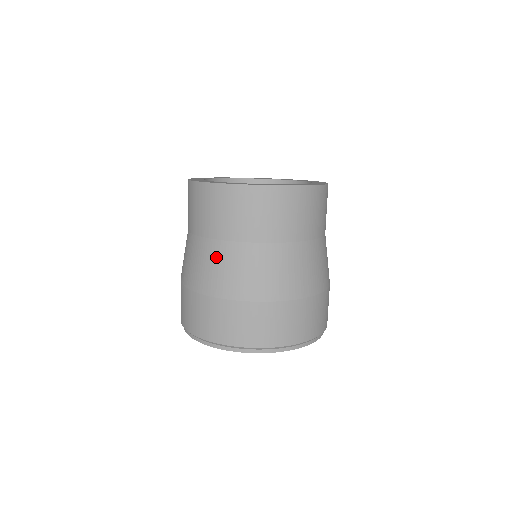
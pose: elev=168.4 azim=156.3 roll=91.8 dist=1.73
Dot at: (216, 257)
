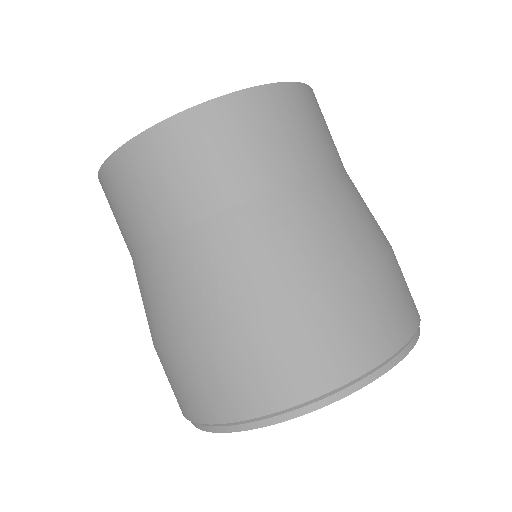
Dot at: (155, 276)
